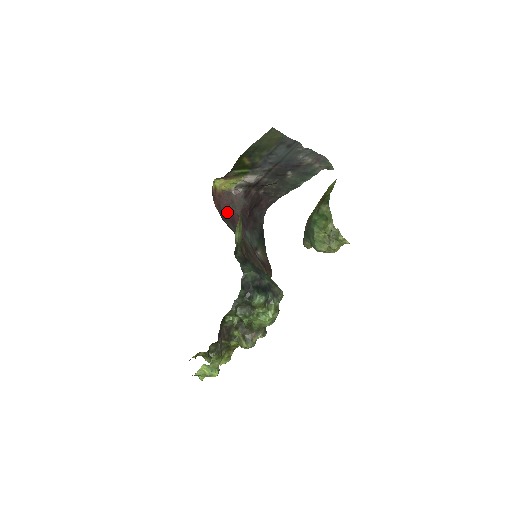
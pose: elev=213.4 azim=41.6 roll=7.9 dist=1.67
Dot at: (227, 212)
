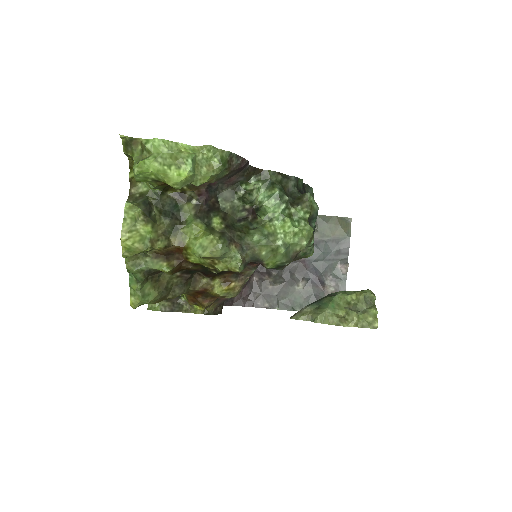
Dot at: occluded
